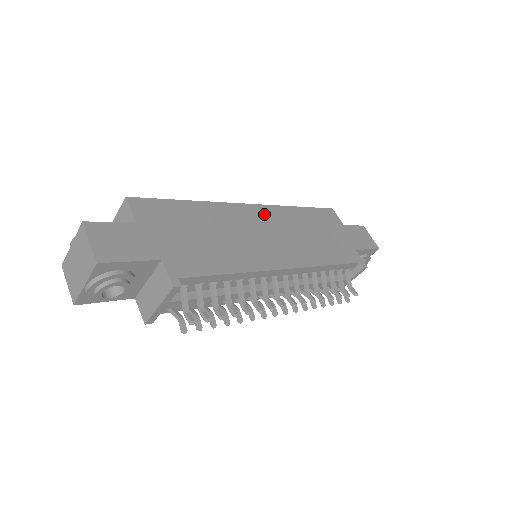
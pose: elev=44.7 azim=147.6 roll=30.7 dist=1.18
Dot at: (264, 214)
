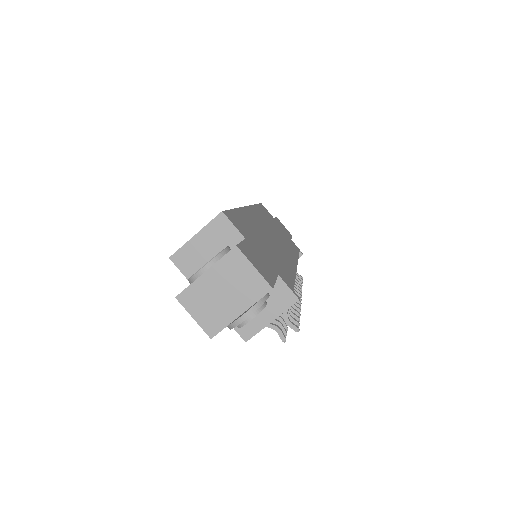
Dot at: (257, 215)
